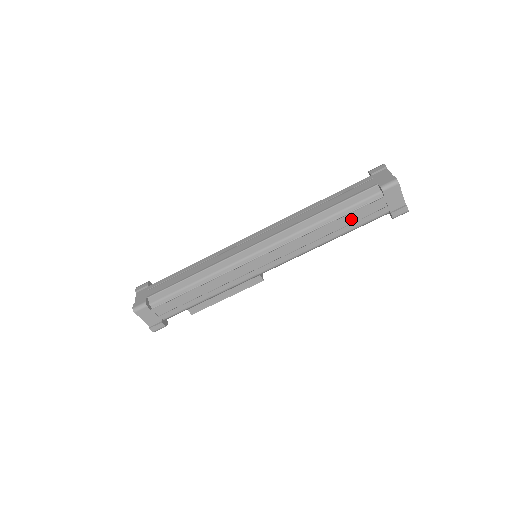
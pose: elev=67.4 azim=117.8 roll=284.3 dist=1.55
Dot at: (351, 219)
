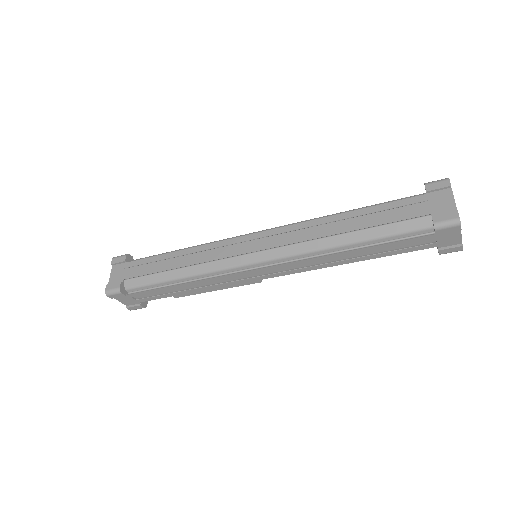
Dot at: (383, 248)
